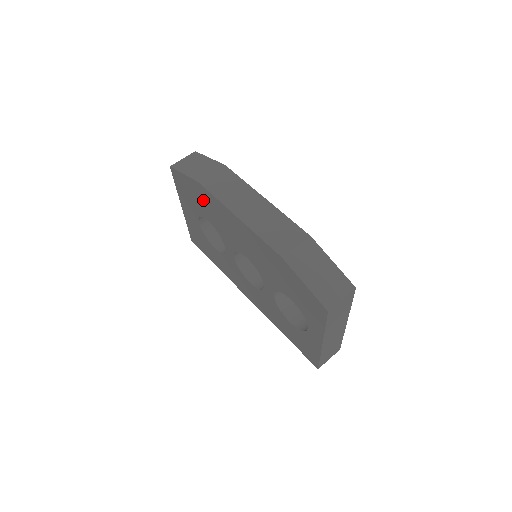
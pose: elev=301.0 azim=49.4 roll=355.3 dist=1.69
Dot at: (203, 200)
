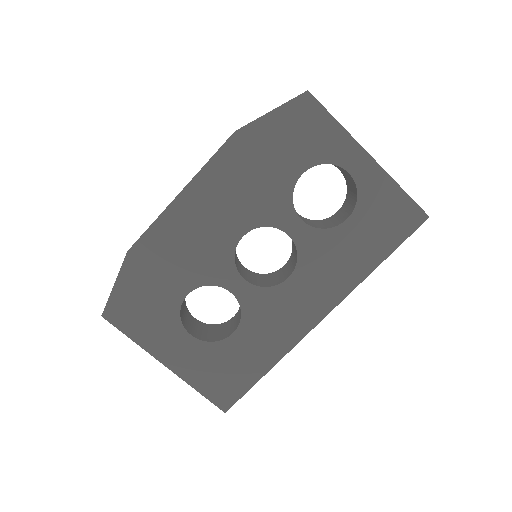
Dot at: (154, 269)
